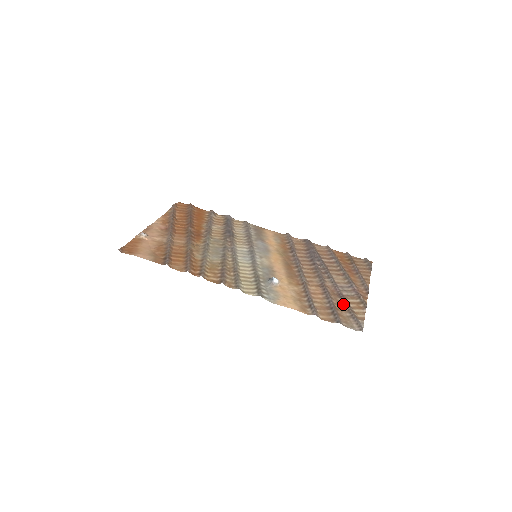
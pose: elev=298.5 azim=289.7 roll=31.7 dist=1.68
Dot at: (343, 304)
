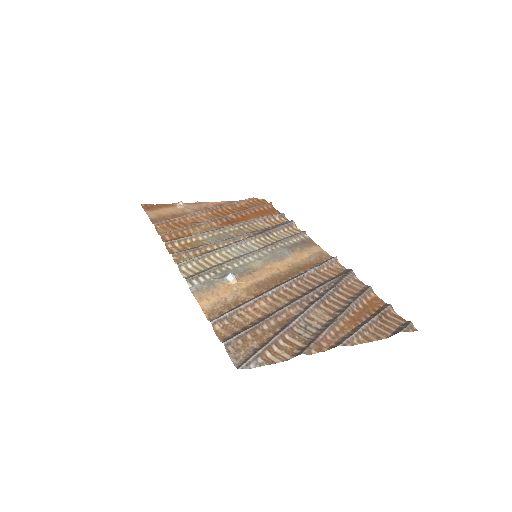
Dot at: (272, 335)
